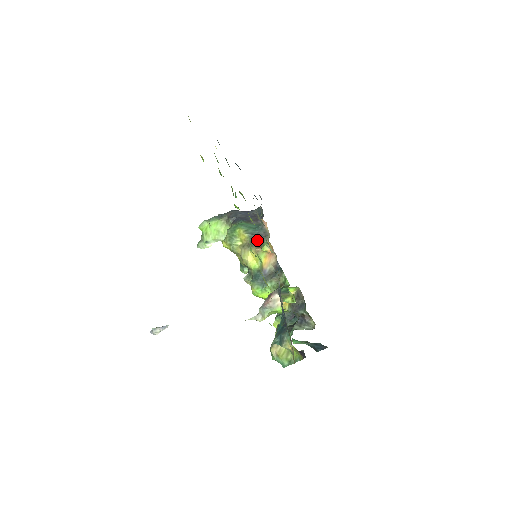
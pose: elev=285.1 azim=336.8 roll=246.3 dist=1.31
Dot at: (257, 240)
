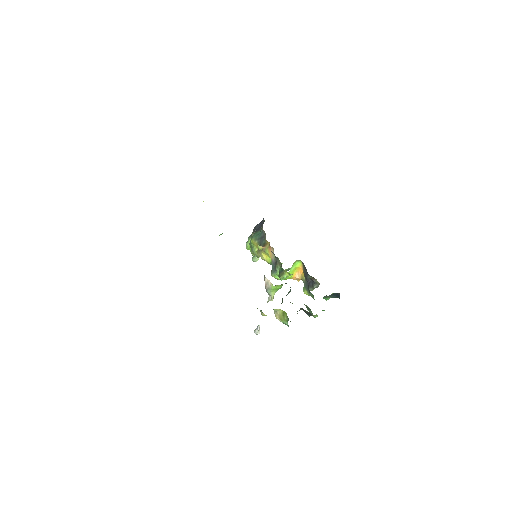
Dot at: (262, 242)
